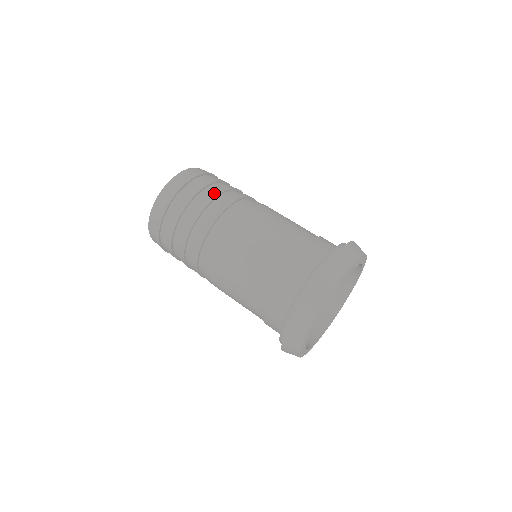
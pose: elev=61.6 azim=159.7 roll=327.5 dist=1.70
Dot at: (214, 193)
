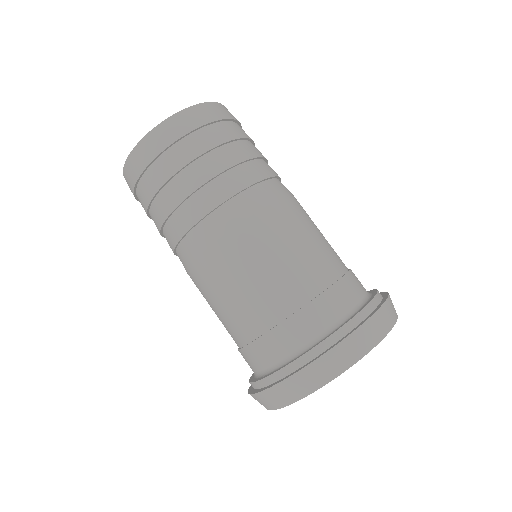
Dot at: occluded
